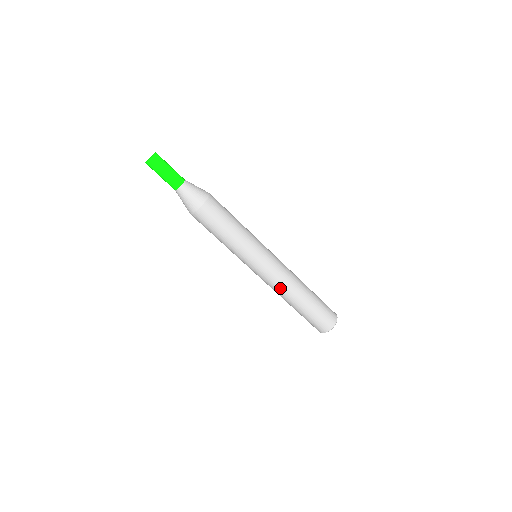
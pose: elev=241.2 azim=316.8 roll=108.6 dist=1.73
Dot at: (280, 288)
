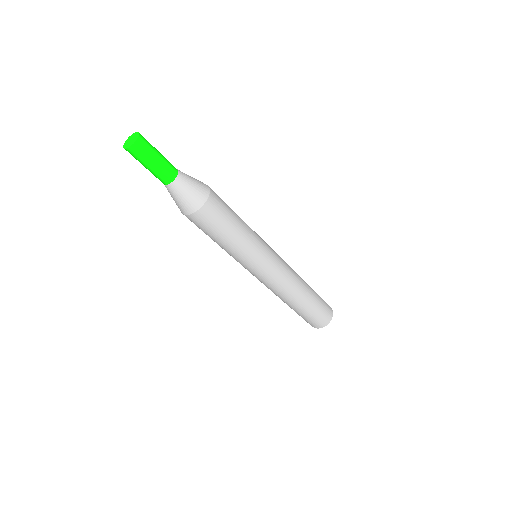
Dot at: (290, 284)
